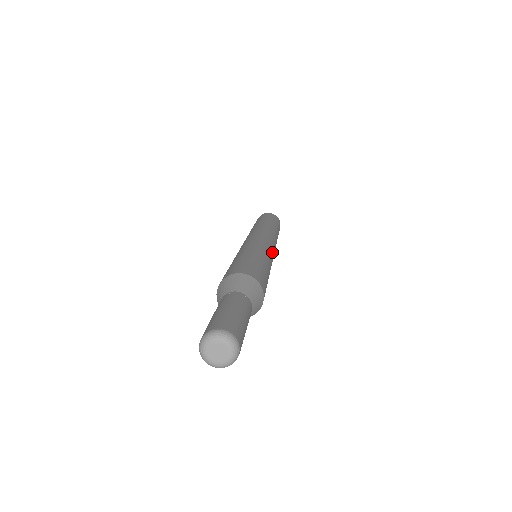
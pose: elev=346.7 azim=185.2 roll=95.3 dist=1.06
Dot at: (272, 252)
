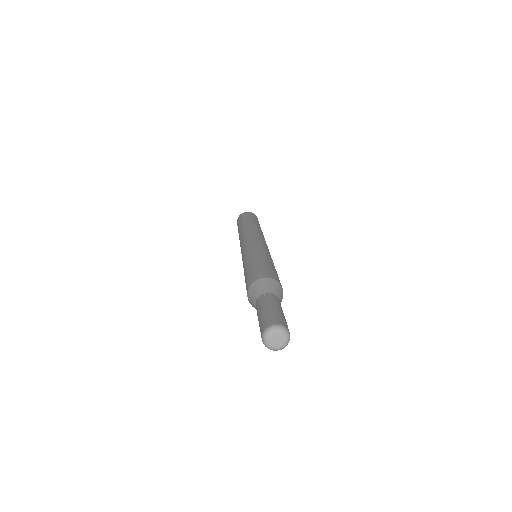
Dot at: occluded
